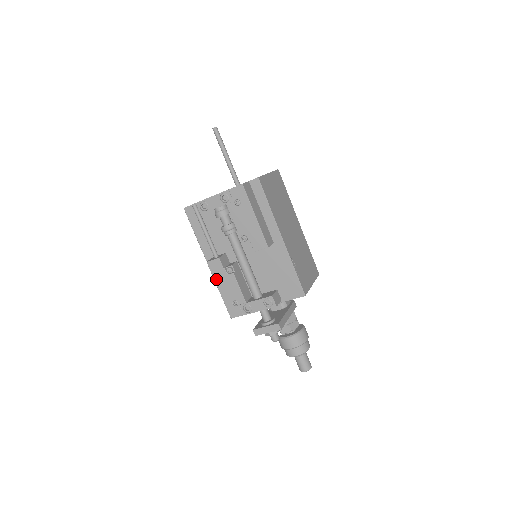
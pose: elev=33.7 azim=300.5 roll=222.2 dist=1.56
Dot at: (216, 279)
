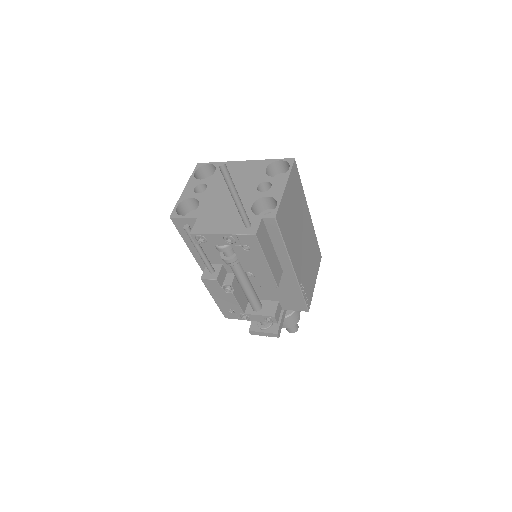
Dot at: (211, 292)
